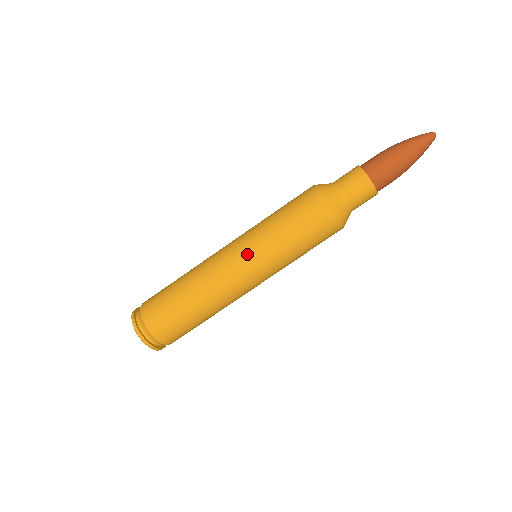
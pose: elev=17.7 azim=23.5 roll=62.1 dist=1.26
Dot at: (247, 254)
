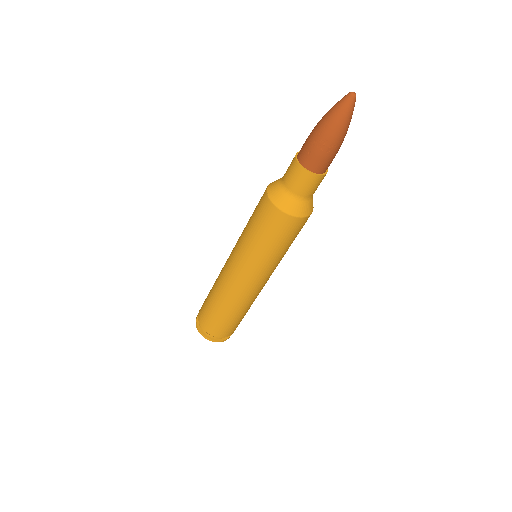
Dot at: (234, 253)
